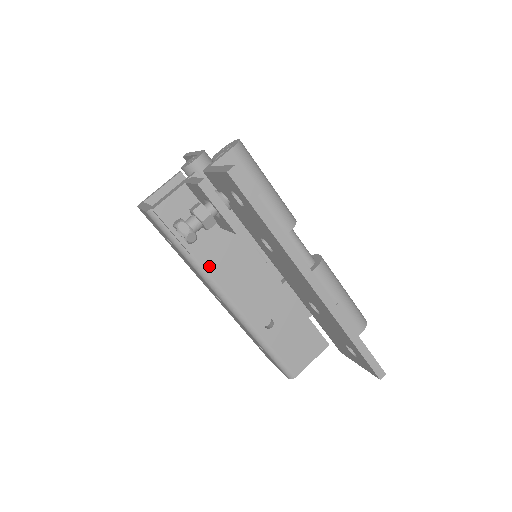
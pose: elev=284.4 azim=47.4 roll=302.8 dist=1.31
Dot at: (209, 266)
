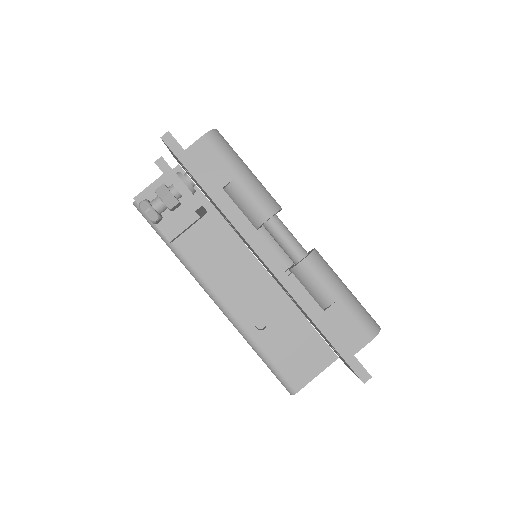
Dot at: (192, 257)
